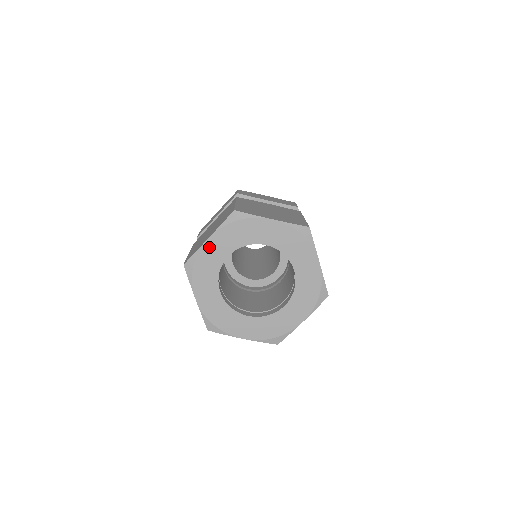
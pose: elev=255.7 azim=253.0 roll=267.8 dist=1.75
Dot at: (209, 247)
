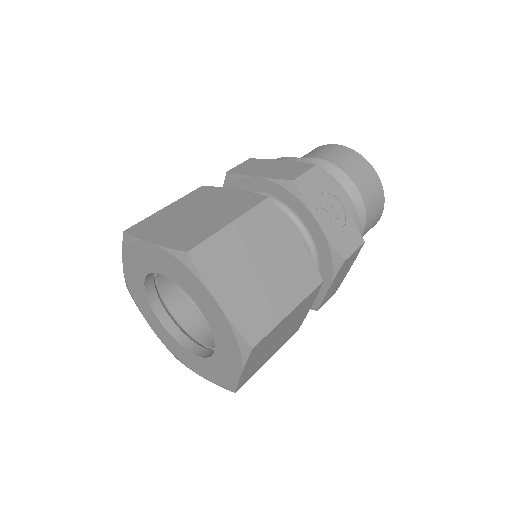
Dot at: (128, 273)
